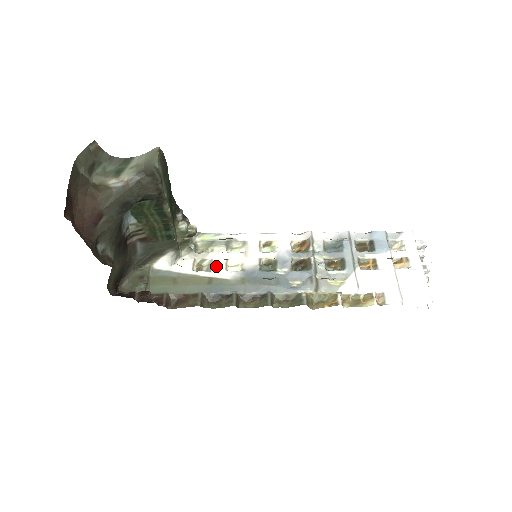
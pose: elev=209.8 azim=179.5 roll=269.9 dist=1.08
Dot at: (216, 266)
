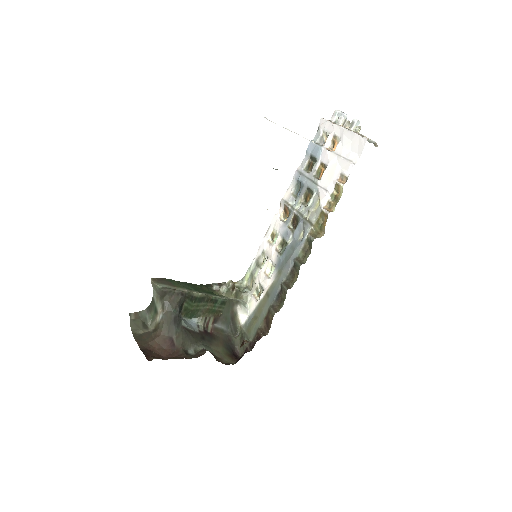
Dot at: (263, 283)
